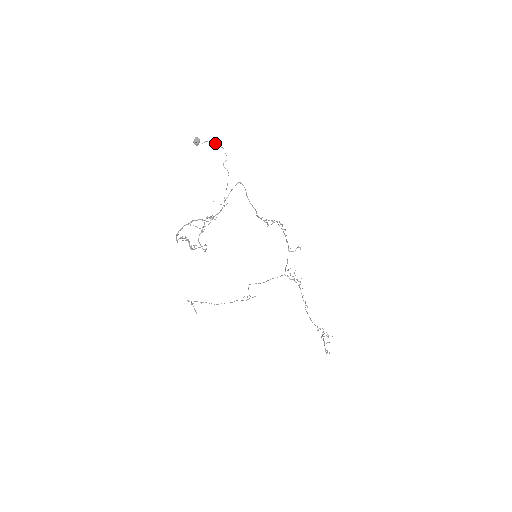
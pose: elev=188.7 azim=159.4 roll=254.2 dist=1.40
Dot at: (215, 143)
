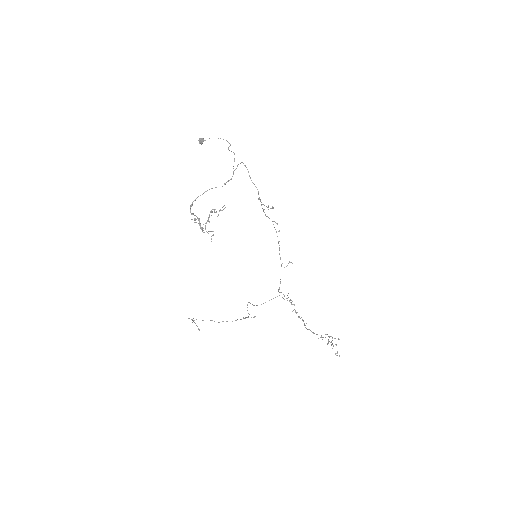
Dot at: occluded
